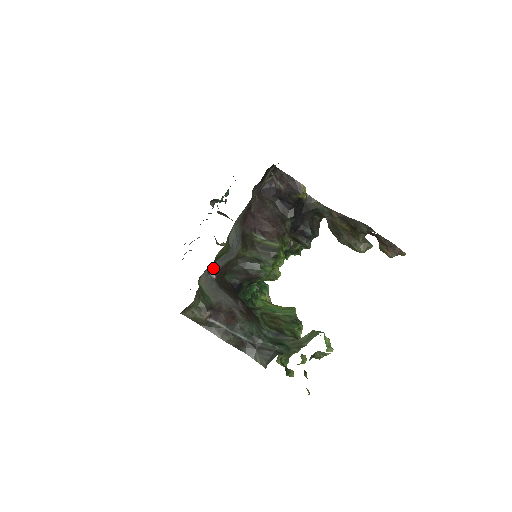
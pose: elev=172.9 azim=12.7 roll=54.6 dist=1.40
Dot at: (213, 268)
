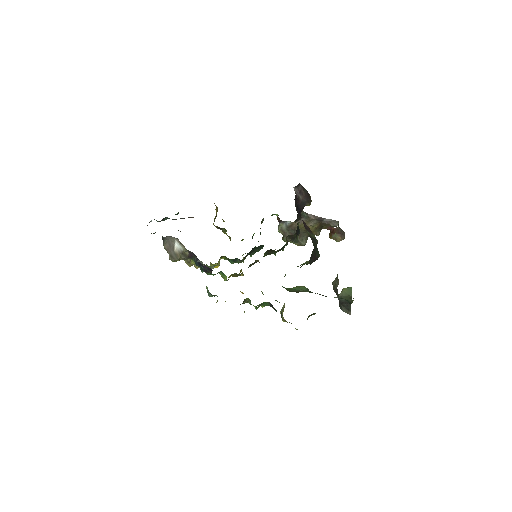
Dot at: occluded
